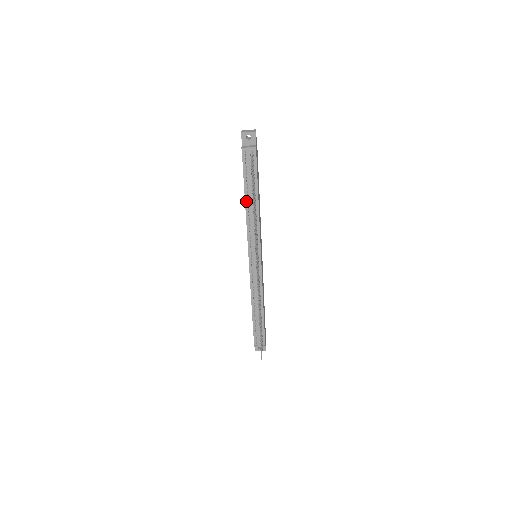
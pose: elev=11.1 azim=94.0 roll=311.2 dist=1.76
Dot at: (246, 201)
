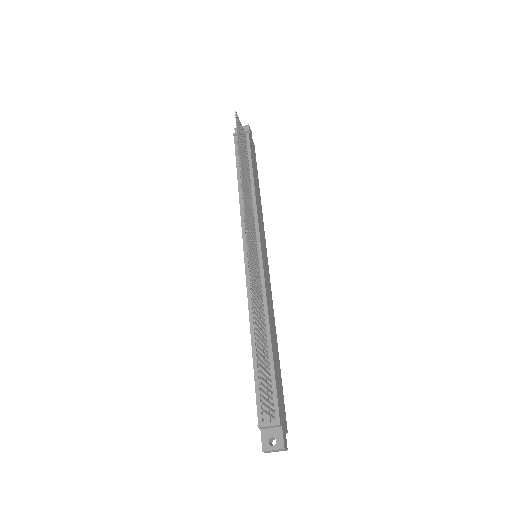
Dot at: (239, 183)
